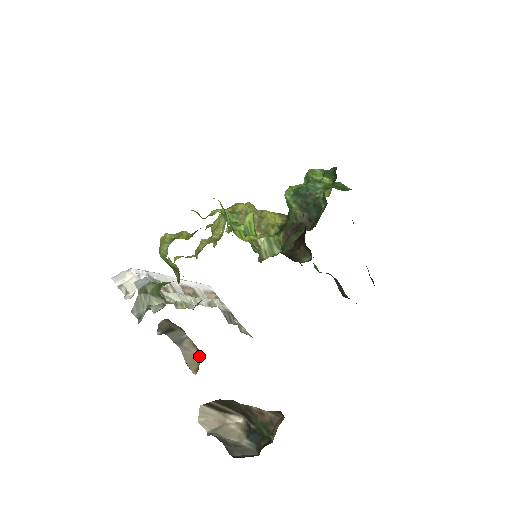
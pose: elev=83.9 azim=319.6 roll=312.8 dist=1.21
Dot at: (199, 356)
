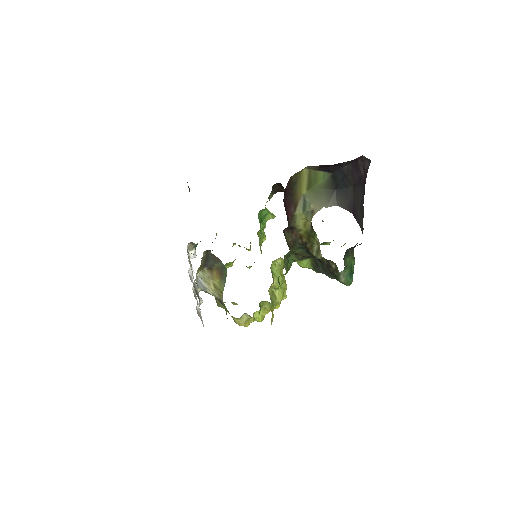
Dot at: occluded
